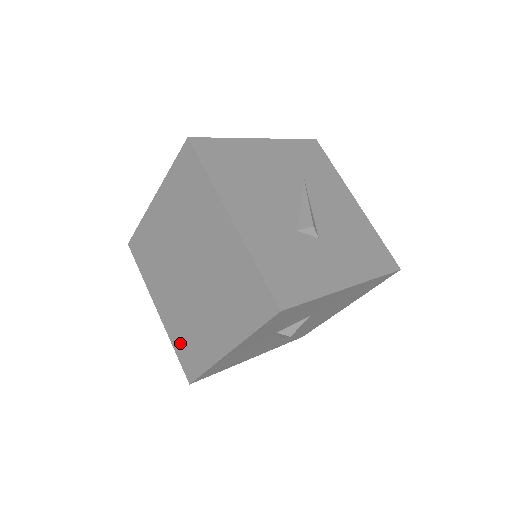
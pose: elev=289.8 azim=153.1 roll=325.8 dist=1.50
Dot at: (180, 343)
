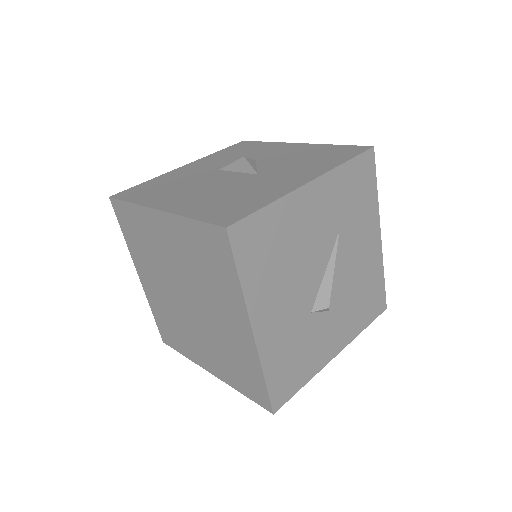
Dot at: (160, 318)
